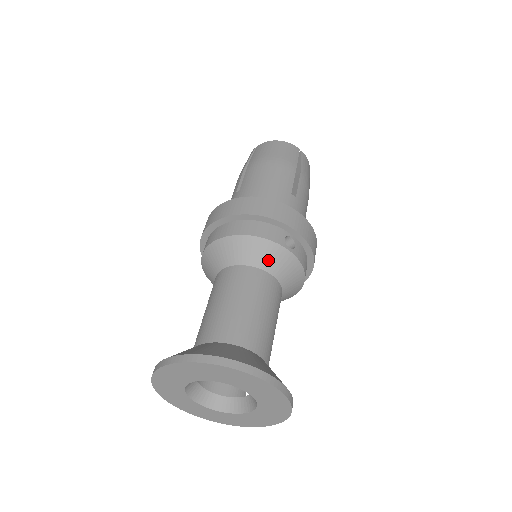
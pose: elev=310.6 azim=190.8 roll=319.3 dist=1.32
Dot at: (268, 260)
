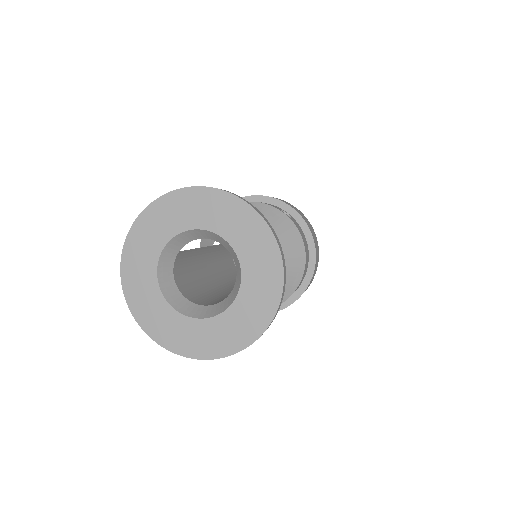
Dot at: occluded
